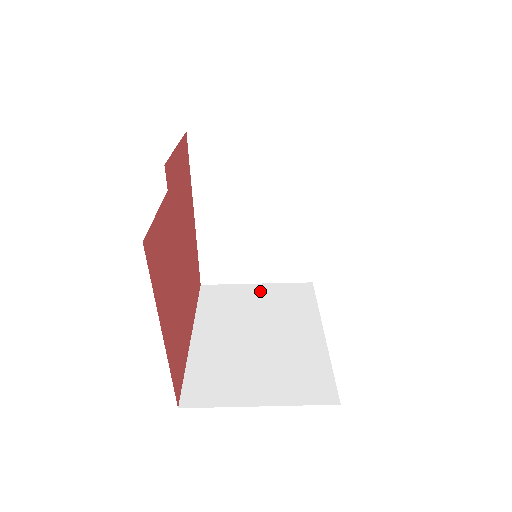
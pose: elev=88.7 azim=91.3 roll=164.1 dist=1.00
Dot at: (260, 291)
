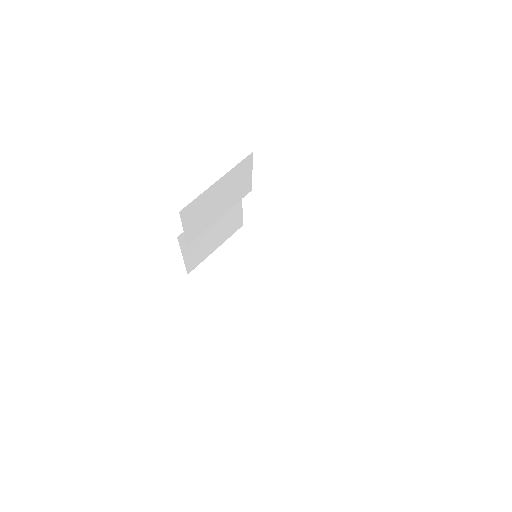
Dot at: occluded
